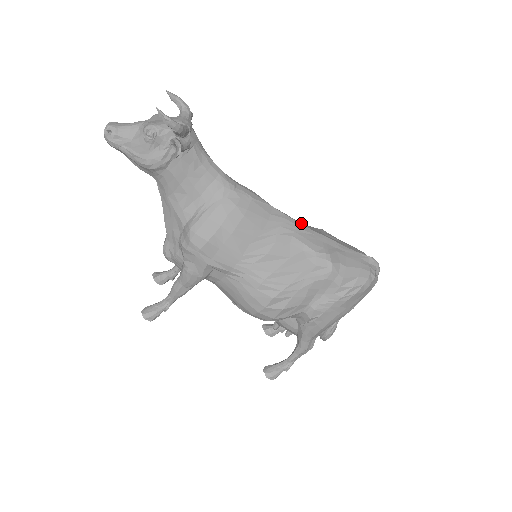
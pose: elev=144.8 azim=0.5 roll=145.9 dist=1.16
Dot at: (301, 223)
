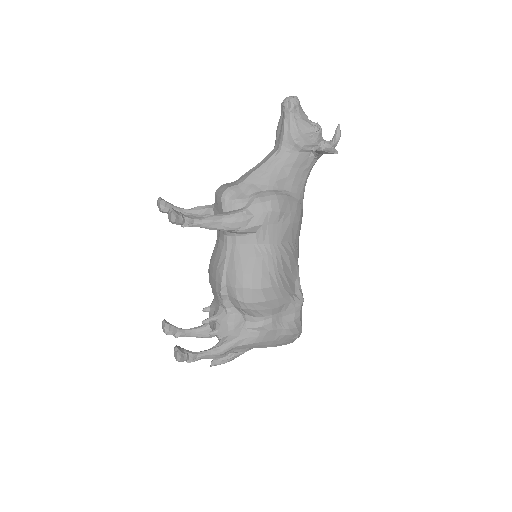
Dot at: occluded
